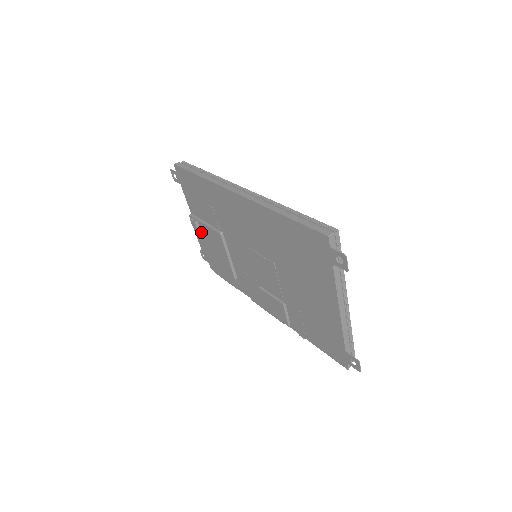
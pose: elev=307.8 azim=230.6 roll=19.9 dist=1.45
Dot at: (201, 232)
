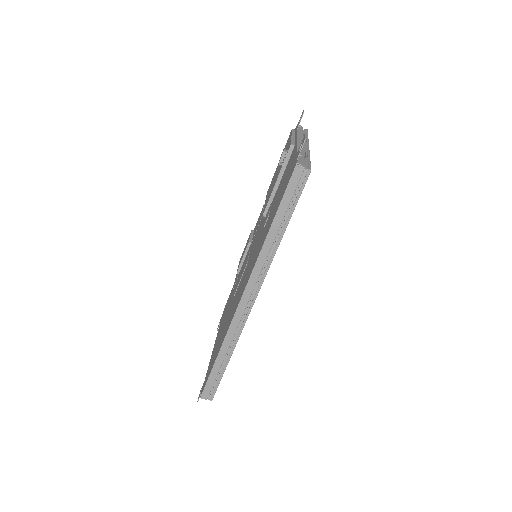
Dot at: occluded
